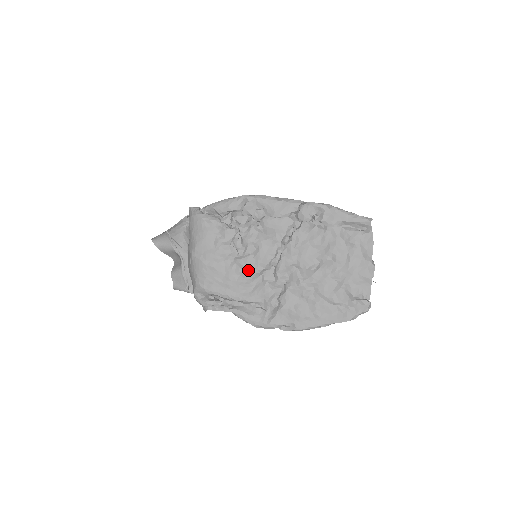
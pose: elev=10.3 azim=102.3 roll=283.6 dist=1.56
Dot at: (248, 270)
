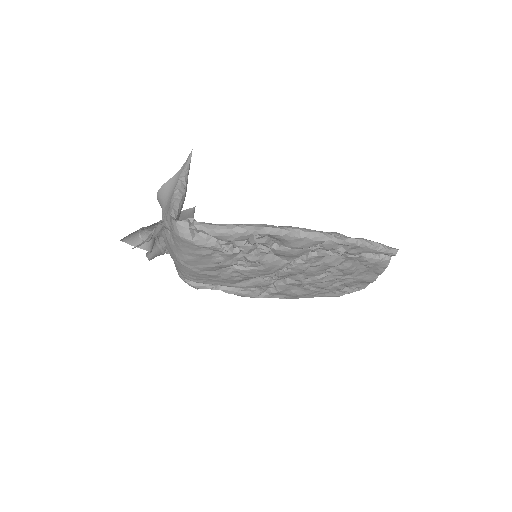
Dot at: (248, 276)
